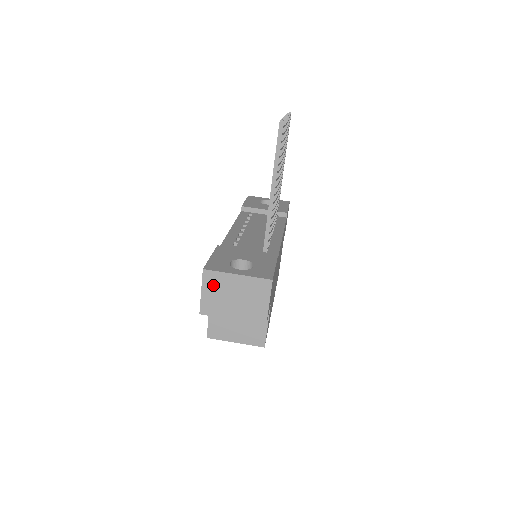
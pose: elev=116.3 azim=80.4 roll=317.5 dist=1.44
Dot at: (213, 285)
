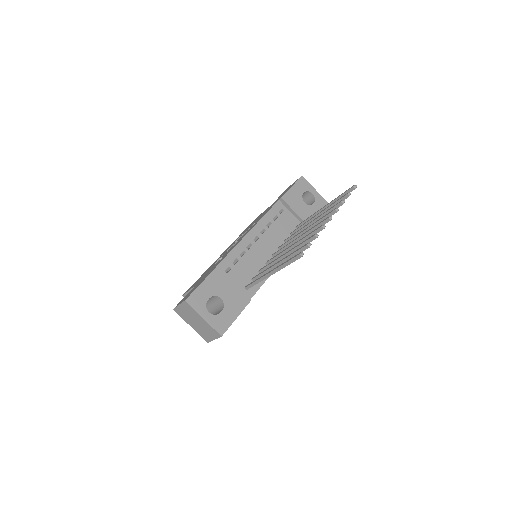
Dot at: (187, 309)
